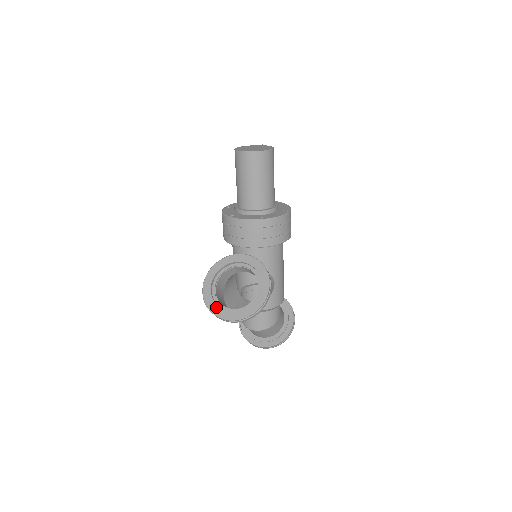
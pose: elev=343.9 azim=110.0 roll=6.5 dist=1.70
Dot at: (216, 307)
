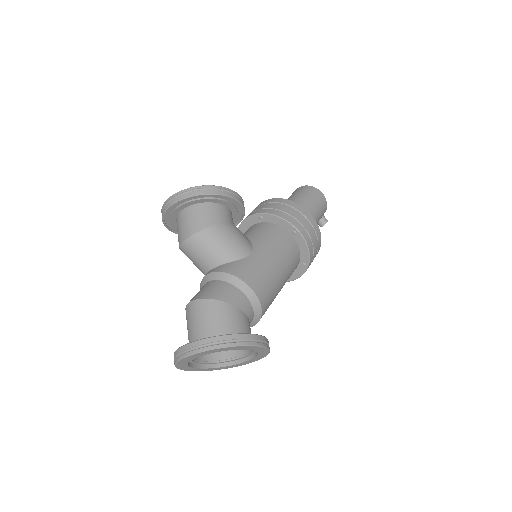
Dot at: occluded
